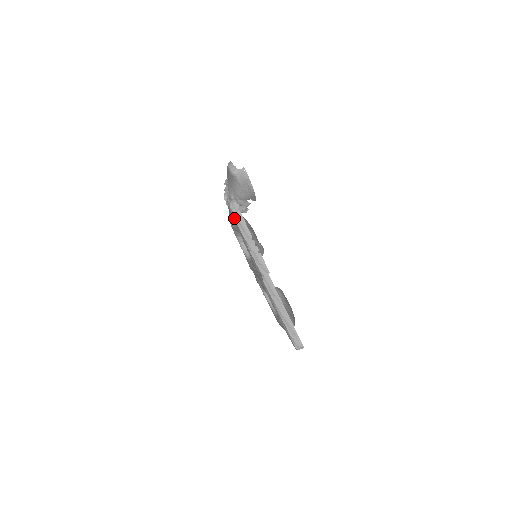
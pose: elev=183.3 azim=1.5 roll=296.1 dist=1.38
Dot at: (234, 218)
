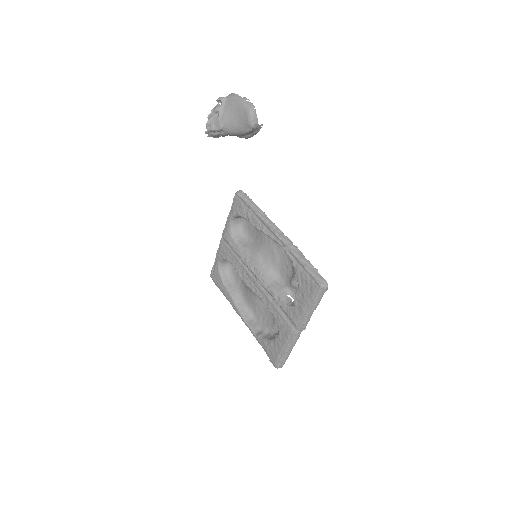
Dot at: (316, 295)
